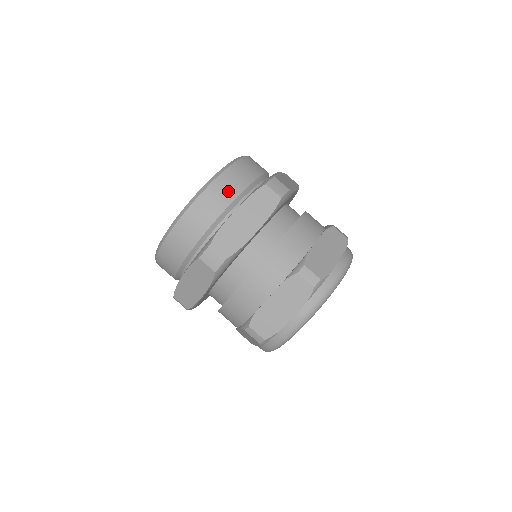
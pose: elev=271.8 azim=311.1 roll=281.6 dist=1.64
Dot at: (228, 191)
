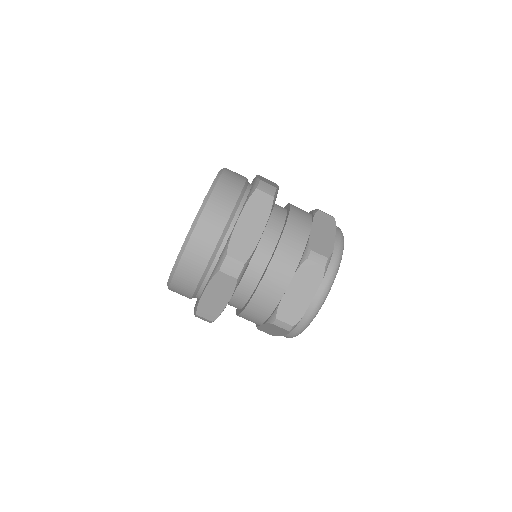
Dot at: (225, 204)
